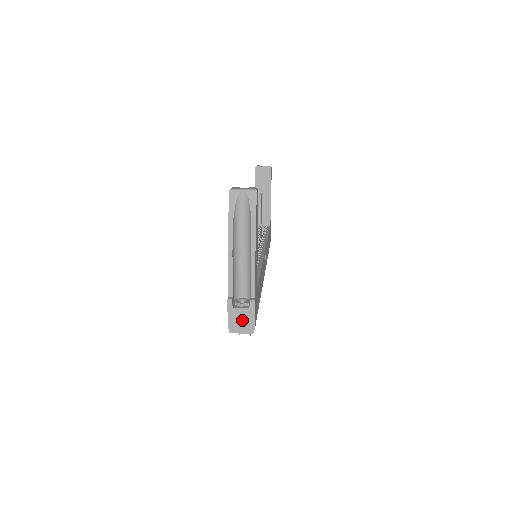
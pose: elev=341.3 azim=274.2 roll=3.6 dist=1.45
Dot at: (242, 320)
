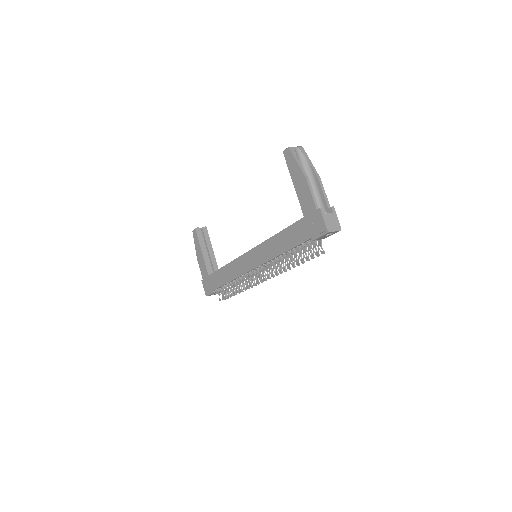
Dot at: (332, 222)
